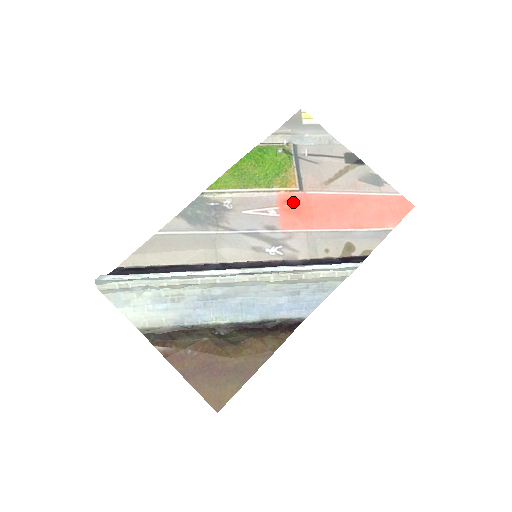
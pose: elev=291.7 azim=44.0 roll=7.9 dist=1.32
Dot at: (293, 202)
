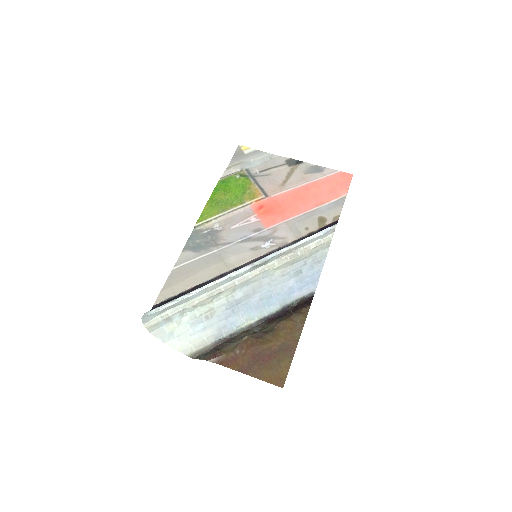
Dot at: (265, 207)
